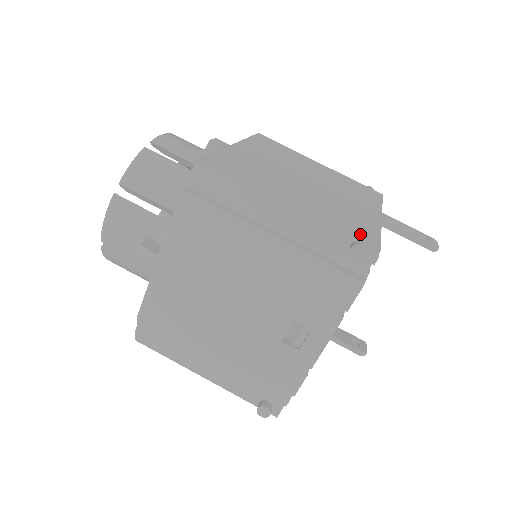
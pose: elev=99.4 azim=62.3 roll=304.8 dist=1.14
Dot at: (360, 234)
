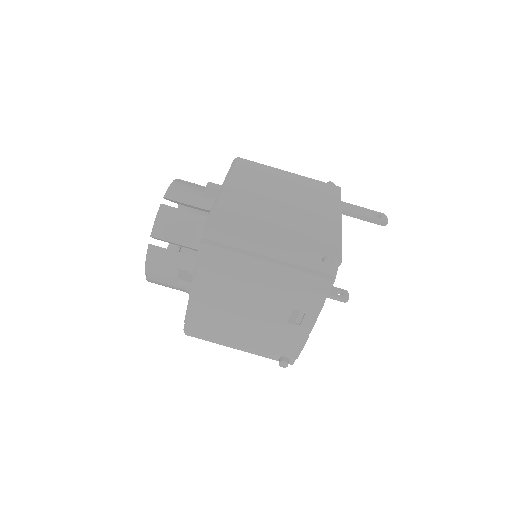
Dot at: (327, 248)
